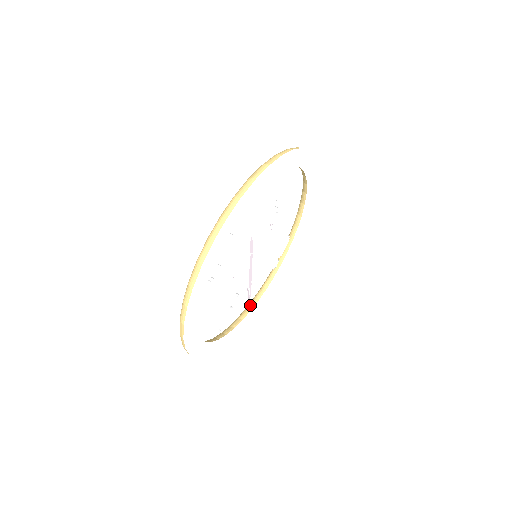
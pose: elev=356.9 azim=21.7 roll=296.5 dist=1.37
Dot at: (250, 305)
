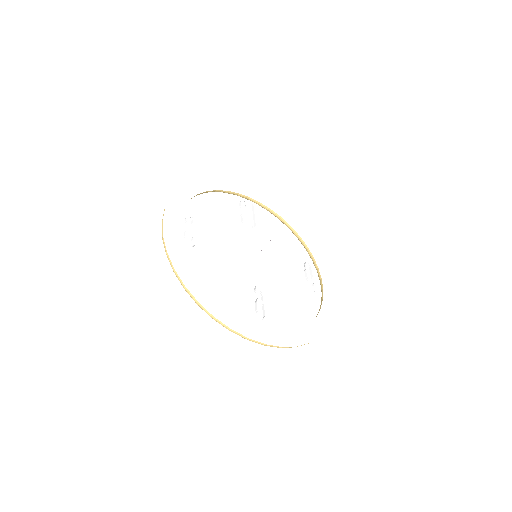
Dot at: occluded
